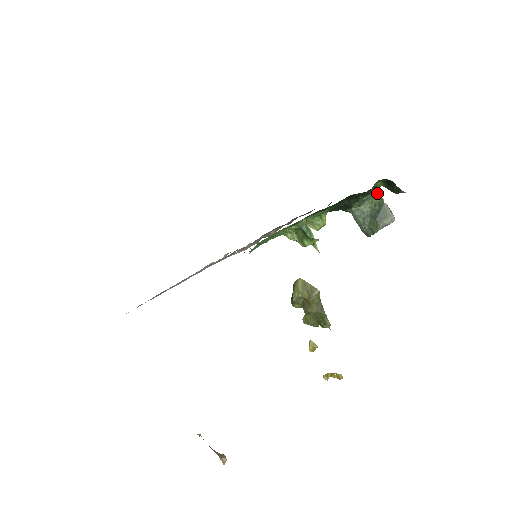
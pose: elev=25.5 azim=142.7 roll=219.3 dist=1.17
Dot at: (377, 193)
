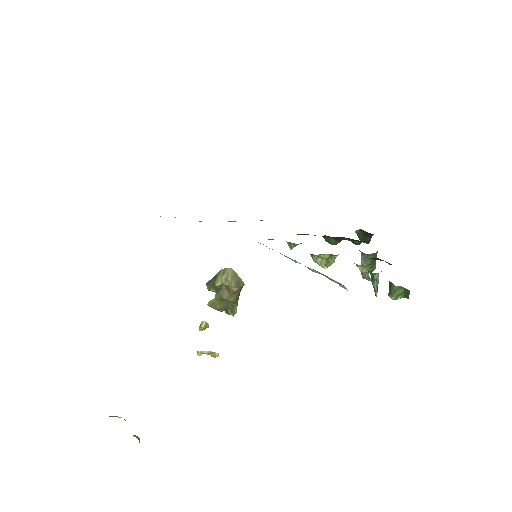
Dot at: occluded
